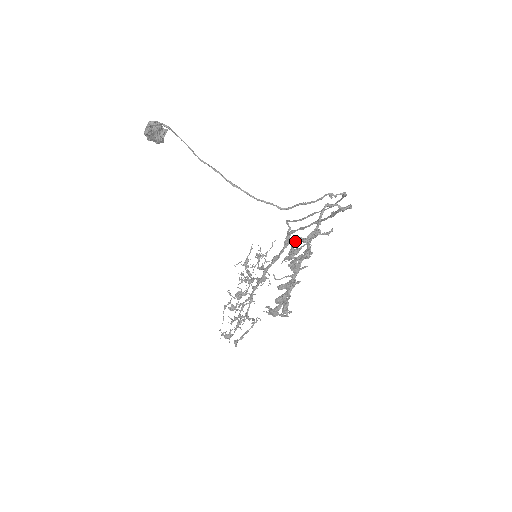
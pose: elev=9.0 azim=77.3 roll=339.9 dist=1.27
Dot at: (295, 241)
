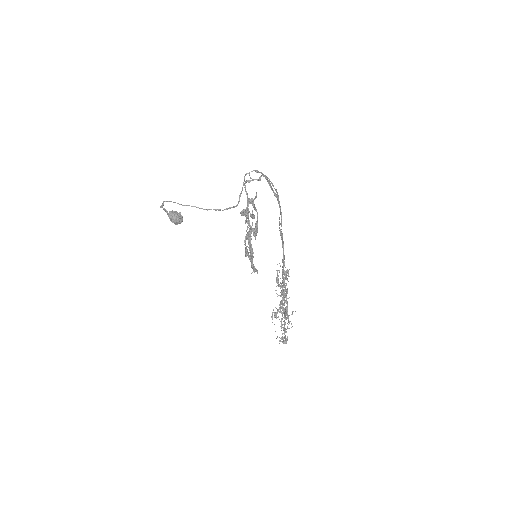
Dot at: (243, 215)
